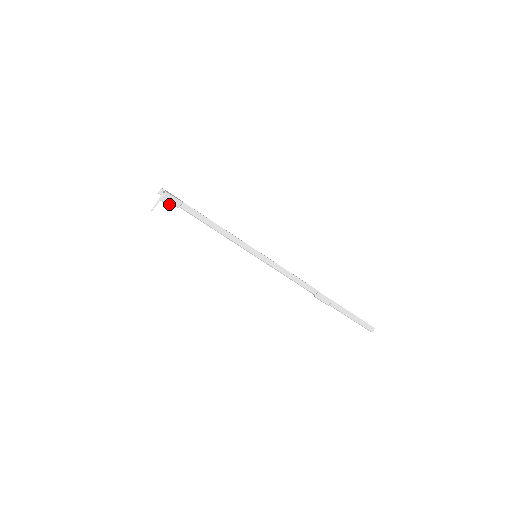
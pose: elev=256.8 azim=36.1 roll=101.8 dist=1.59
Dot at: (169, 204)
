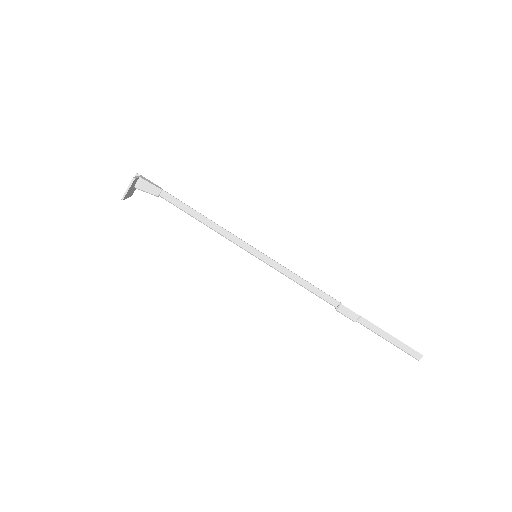
Dot at: (146, 192)
